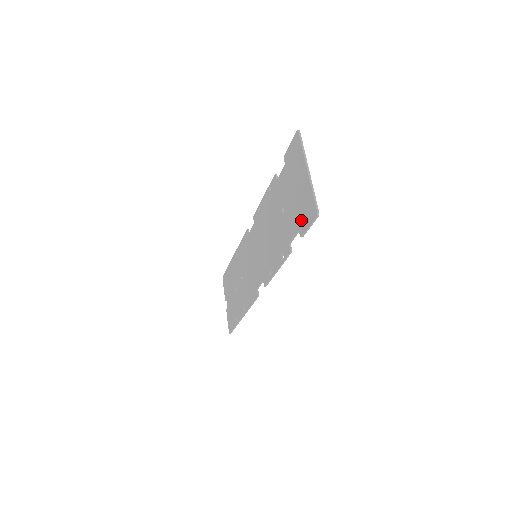
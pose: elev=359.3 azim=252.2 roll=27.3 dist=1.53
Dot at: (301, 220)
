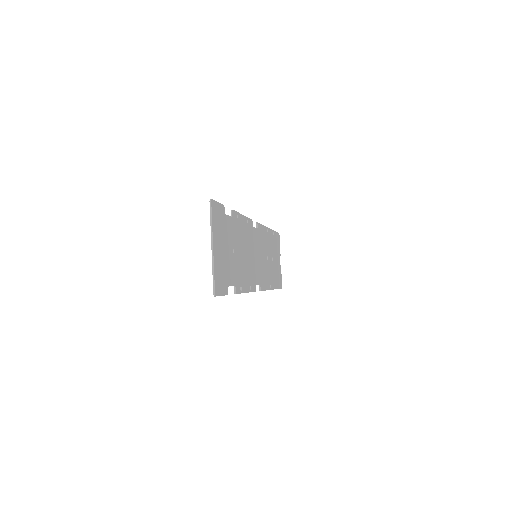
Dot at: (223, 282)
